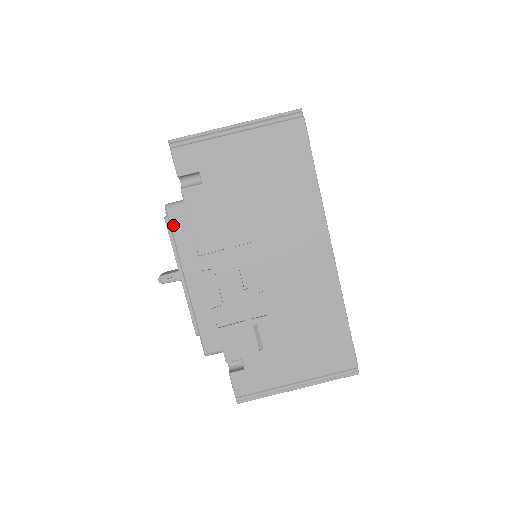
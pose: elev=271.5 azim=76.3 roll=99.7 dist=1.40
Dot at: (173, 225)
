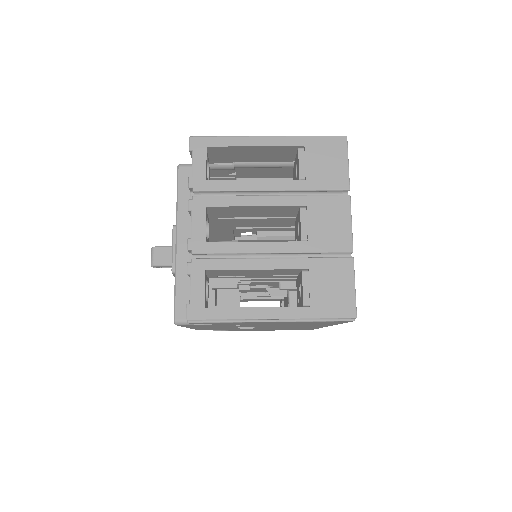
Dot at: occluded
